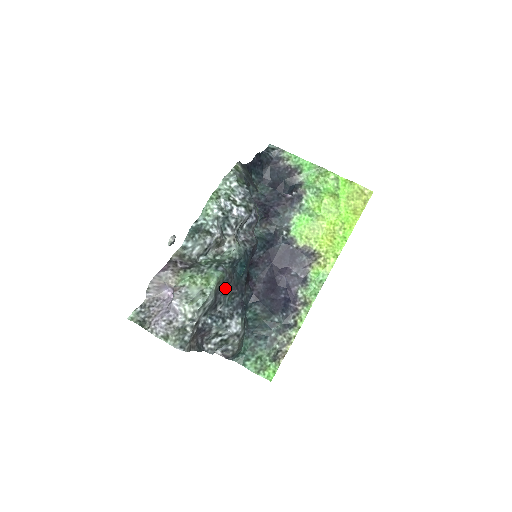
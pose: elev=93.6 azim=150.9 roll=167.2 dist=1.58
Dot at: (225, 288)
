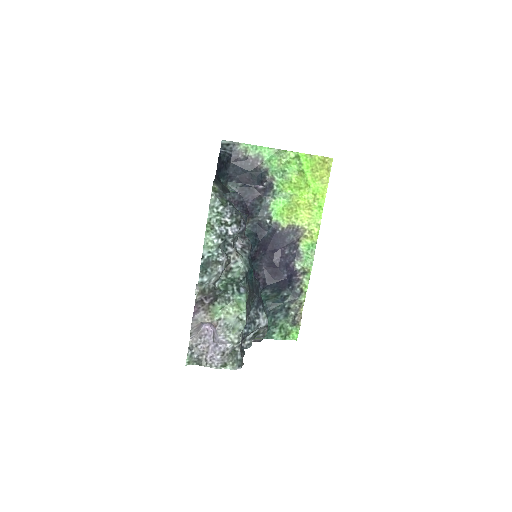
Dot at: (248, 300)
